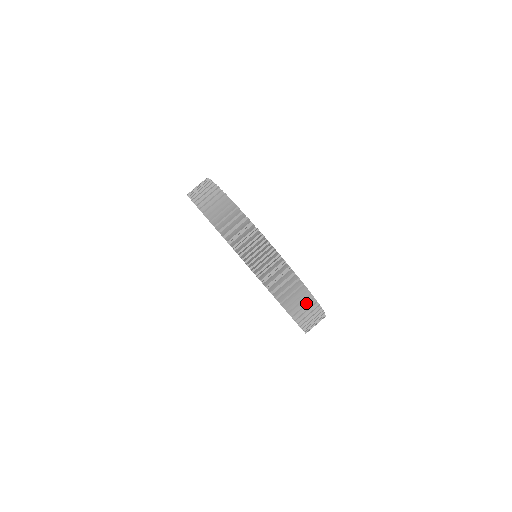
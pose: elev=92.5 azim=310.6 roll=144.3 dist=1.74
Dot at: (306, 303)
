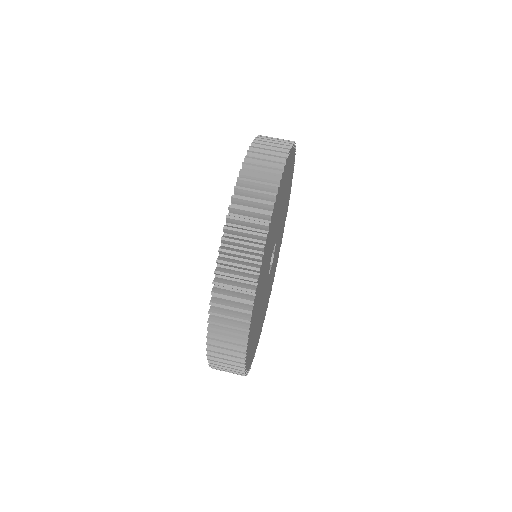
Dot at: (270, 167)
